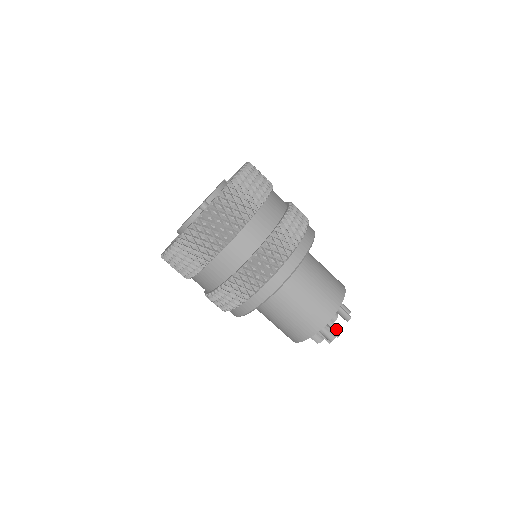
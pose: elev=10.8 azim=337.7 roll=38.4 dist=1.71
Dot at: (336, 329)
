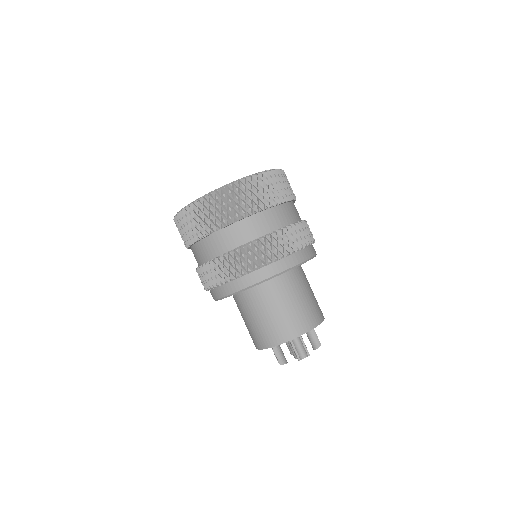
Dot at: occluded
